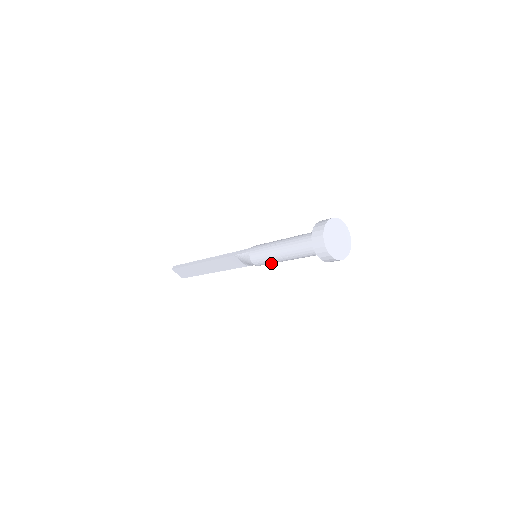
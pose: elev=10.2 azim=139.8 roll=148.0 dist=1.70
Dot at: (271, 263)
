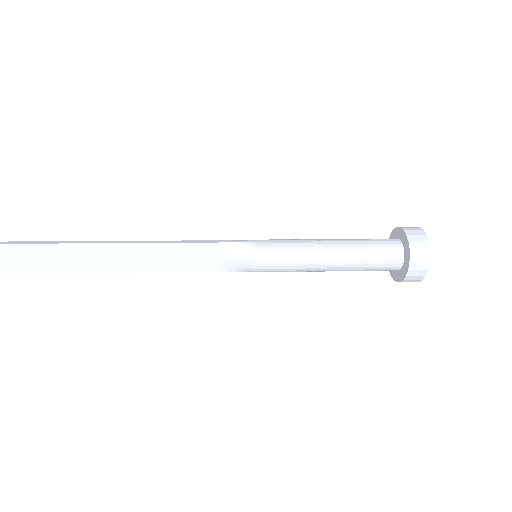
Dot at: (290, 269)
